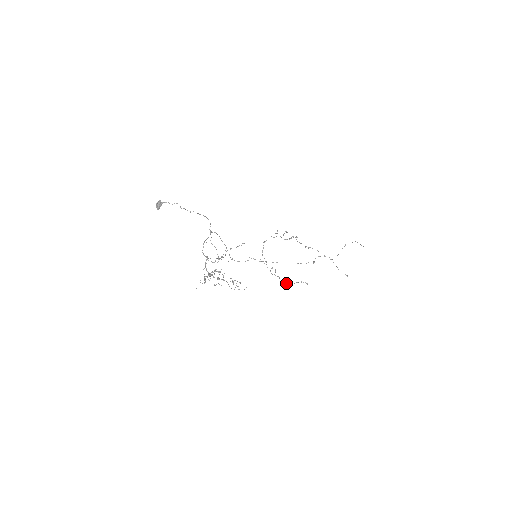
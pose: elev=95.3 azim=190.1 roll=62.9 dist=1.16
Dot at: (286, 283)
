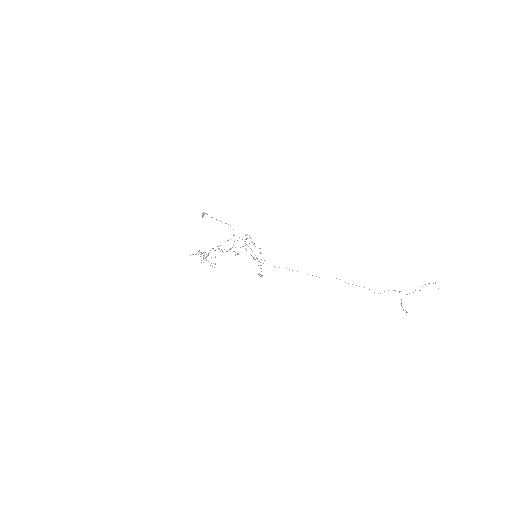
Dot at: occluded
